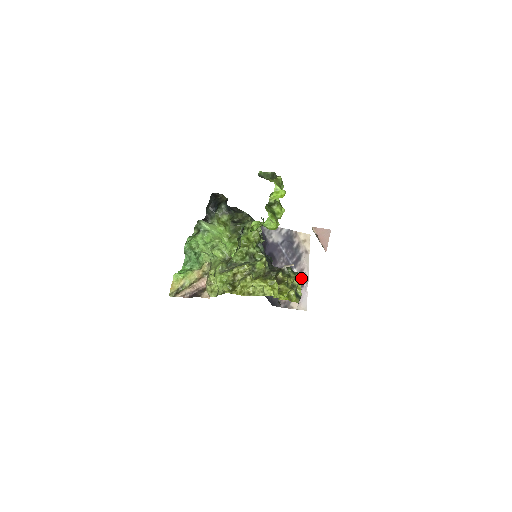
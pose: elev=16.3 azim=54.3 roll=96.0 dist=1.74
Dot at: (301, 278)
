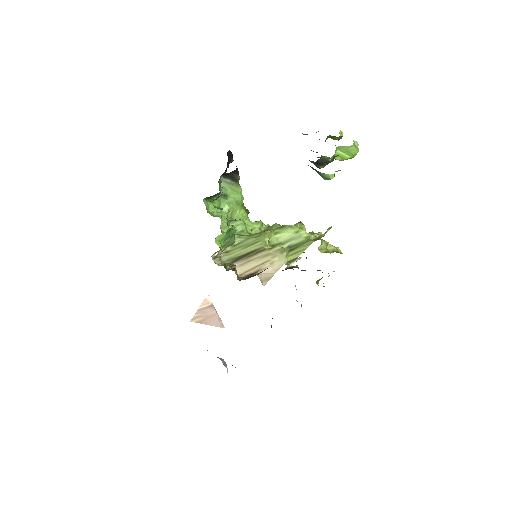
Dot at: (220, 359)
